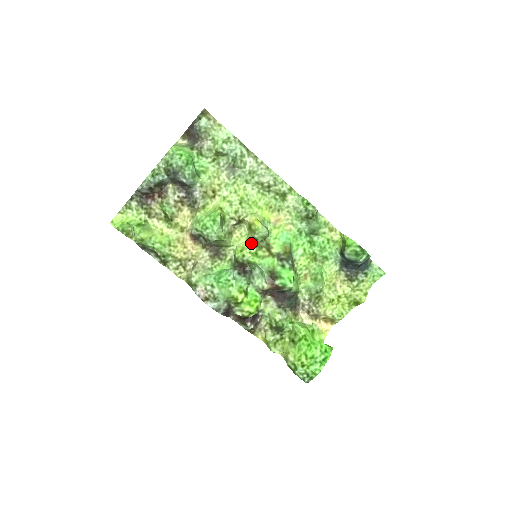
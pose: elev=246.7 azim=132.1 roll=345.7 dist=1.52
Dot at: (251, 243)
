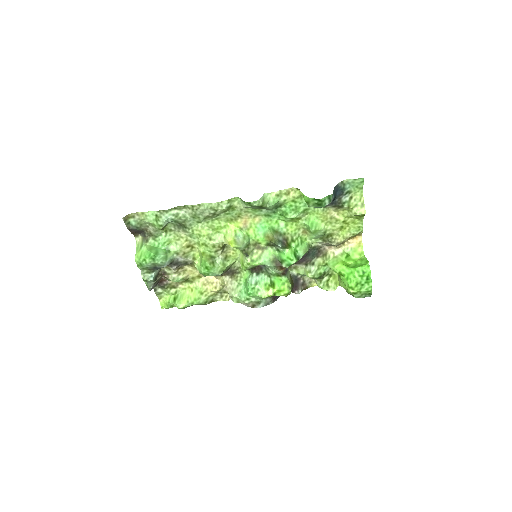
Dot at: (243, 255)
